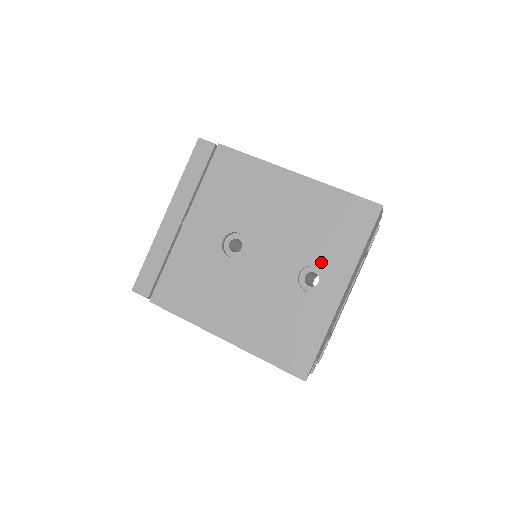
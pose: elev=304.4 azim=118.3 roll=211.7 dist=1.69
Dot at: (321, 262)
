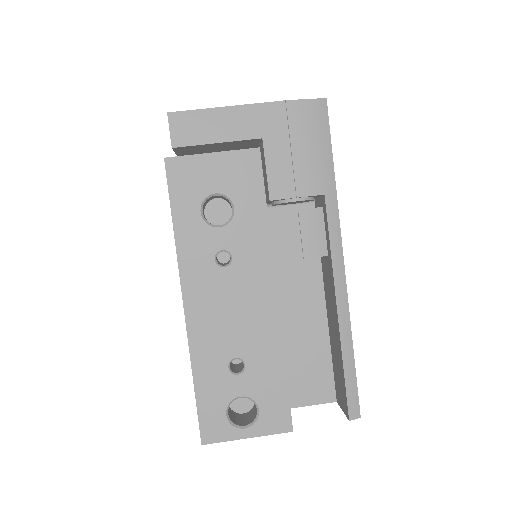
Dot at: occluded
